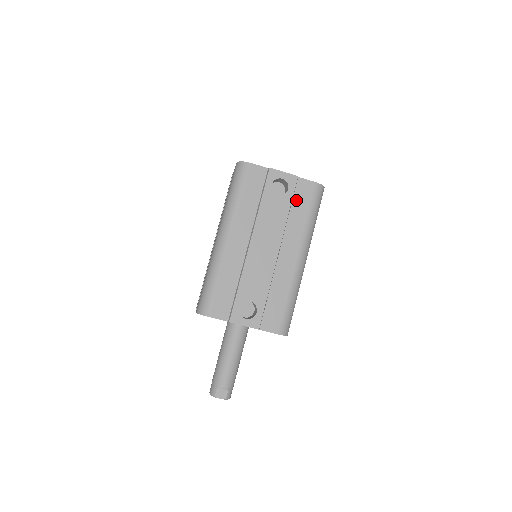
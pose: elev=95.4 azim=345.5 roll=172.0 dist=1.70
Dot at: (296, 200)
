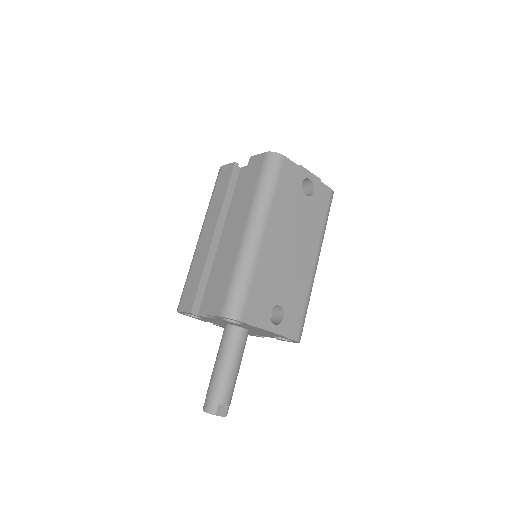
Dot at: (317, 203)
